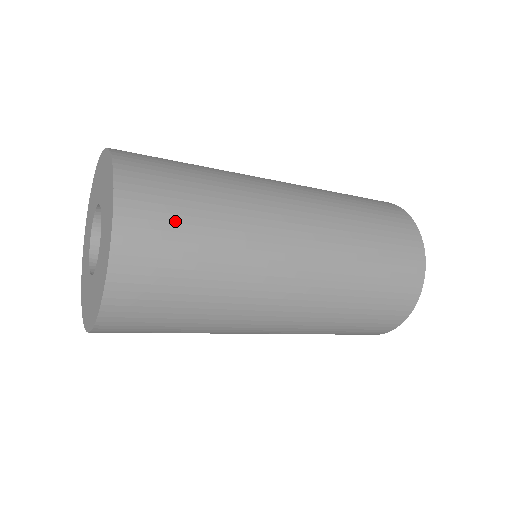
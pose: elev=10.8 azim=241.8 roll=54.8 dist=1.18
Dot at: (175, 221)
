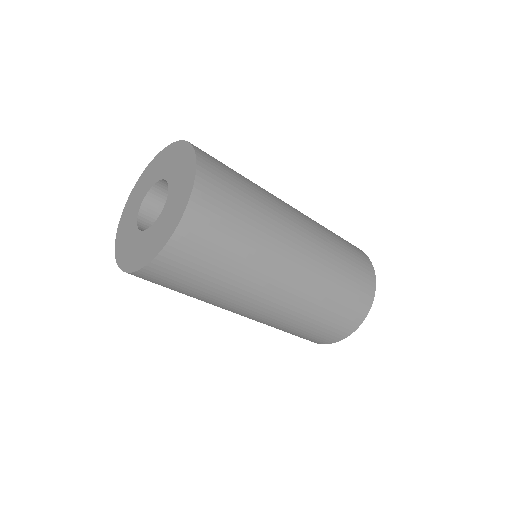
Dot at: (226, 218)
